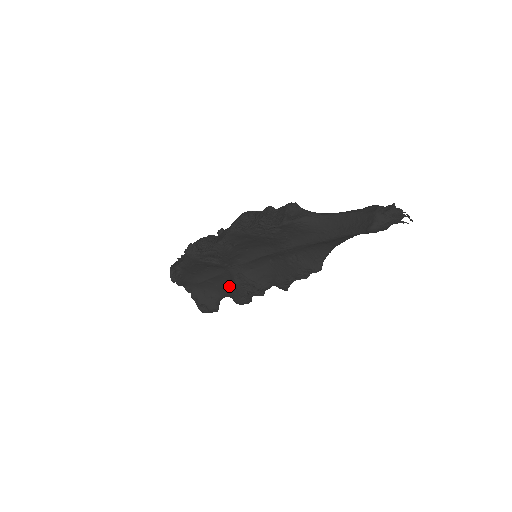
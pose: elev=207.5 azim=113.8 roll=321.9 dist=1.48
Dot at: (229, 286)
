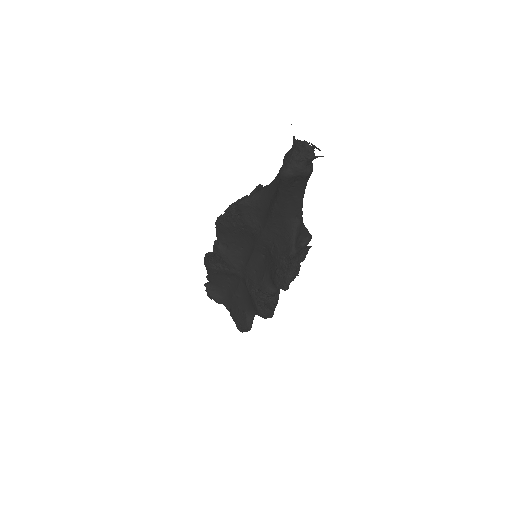
Dot at: (250, 297)
